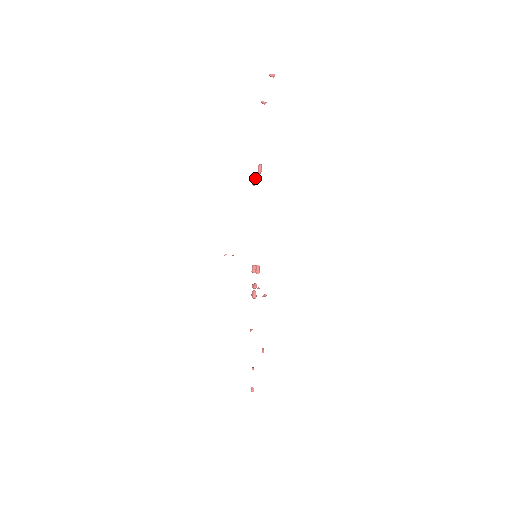
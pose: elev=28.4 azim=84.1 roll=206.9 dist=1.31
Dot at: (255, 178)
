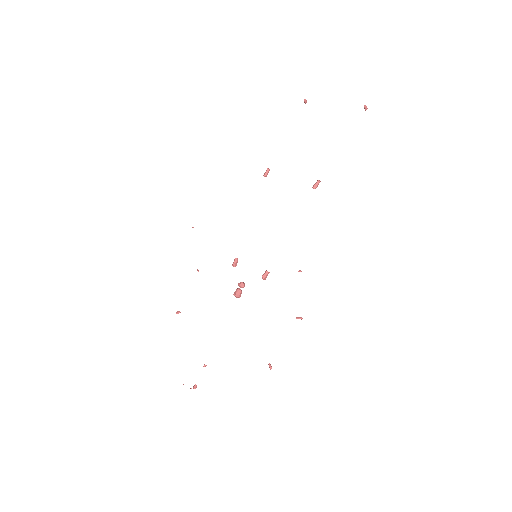
Dot at: (269, 170)
